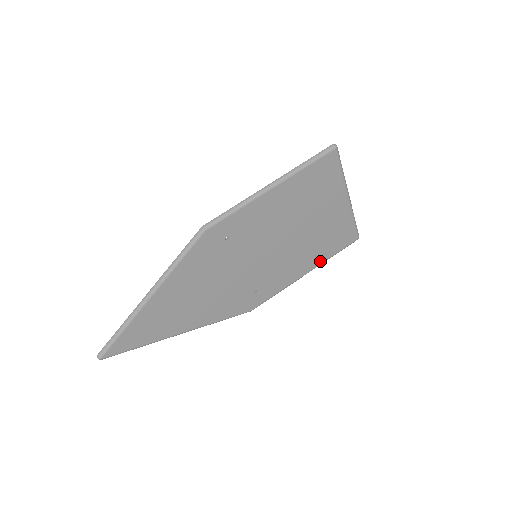
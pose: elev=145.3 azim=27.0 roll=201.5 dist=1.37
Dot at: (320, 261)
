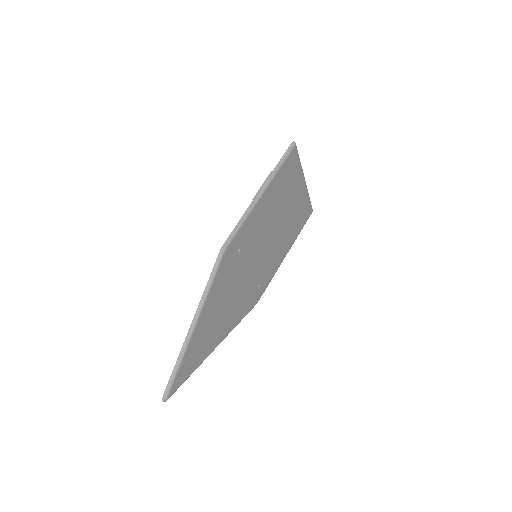
Dot at: (293, 241)
